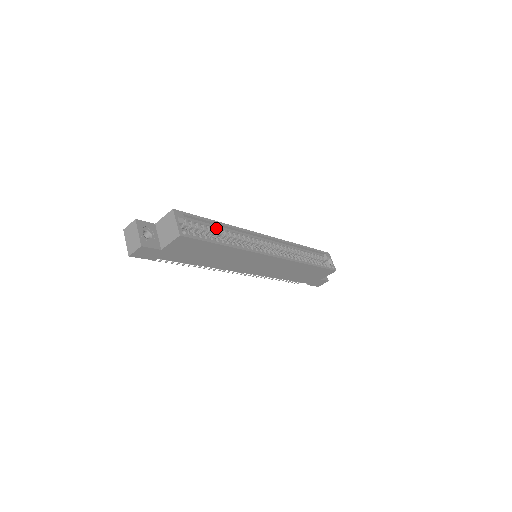
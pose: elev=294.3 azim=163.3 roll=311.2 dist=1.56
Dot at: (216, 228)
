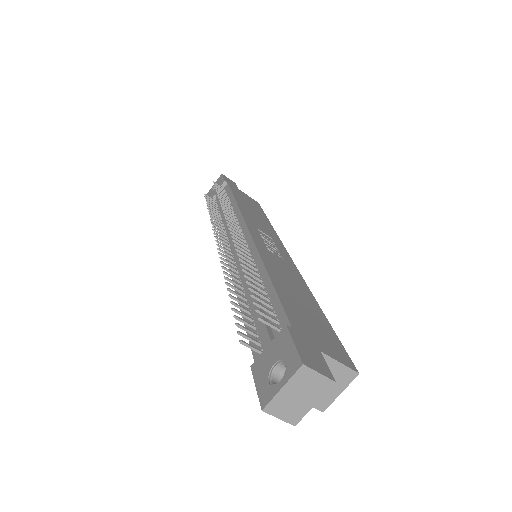
Dot at: occluded
